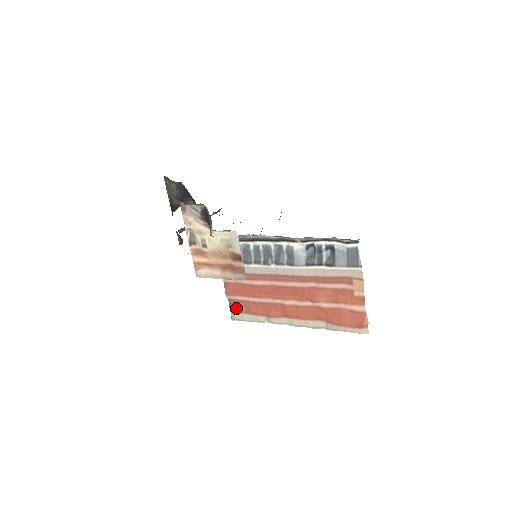
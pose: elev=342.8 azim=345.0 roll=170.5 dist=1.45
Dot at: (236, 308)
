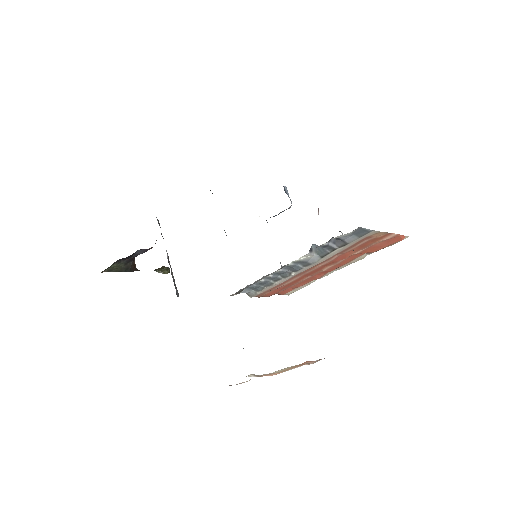
Dot at: (285, 293)
